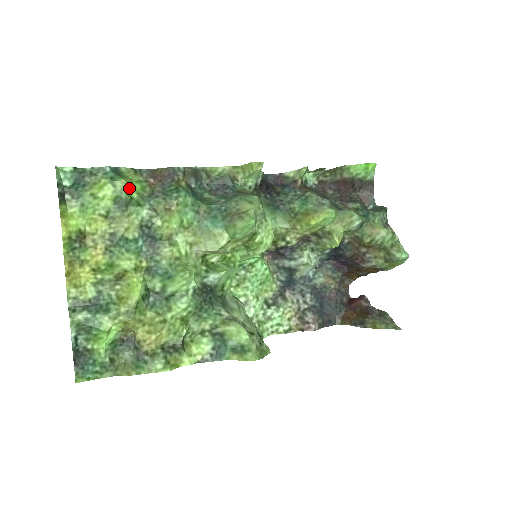
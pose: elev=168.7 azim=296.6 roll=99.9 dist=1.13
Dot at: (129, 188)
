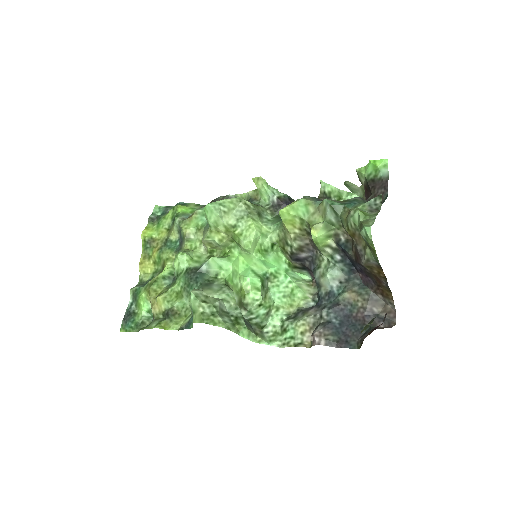
Dot at: (180, 210)
